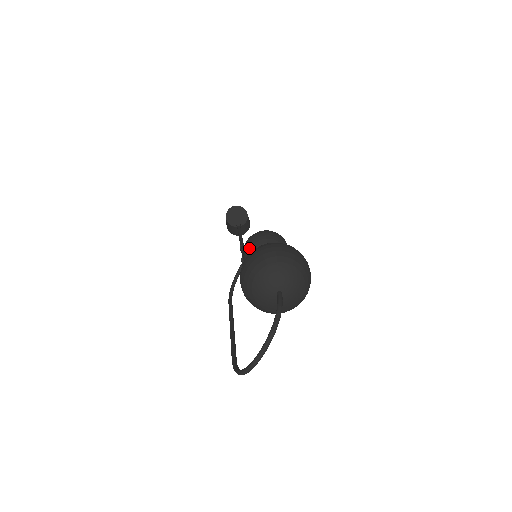
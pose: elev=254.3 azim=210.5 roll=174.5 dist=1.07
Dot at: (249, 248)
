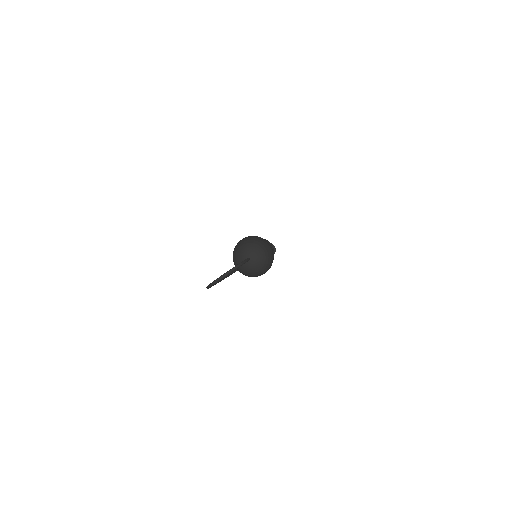
Dot at: occluded
